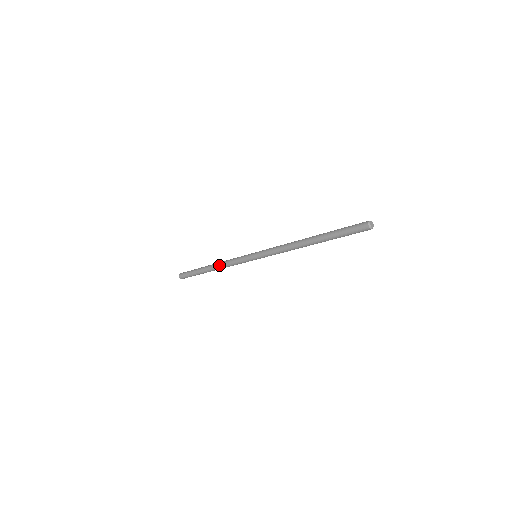
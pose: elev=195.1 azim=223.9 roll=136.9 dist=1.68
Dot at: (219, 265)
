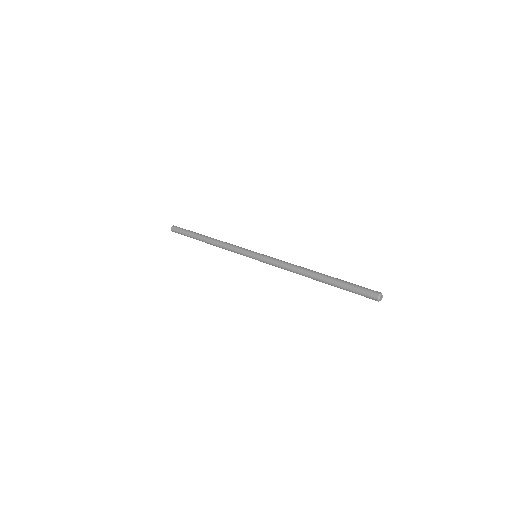
Dot at: (216, 243)
